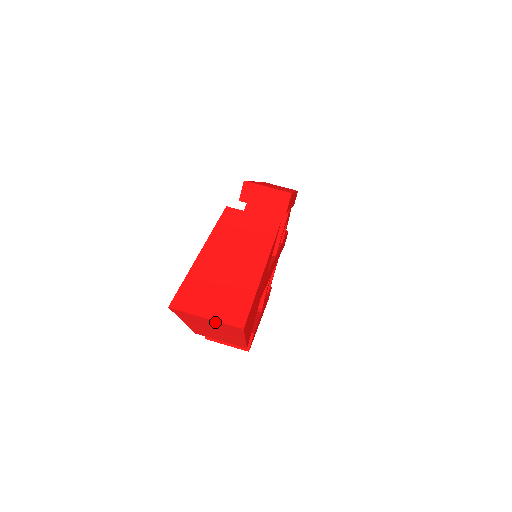
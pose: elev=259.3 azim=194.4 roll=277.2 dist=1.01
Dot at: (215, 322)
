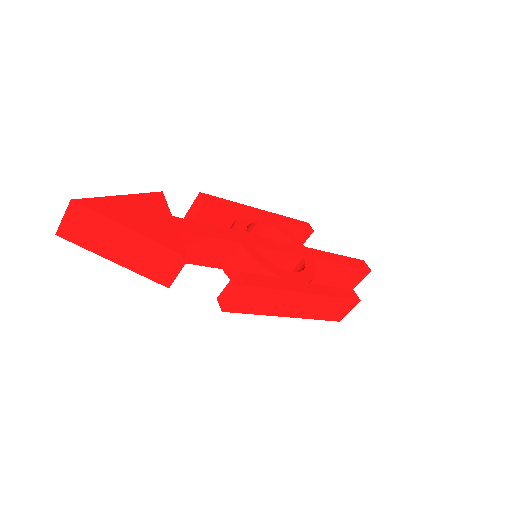
Dot at: (71, 217)
